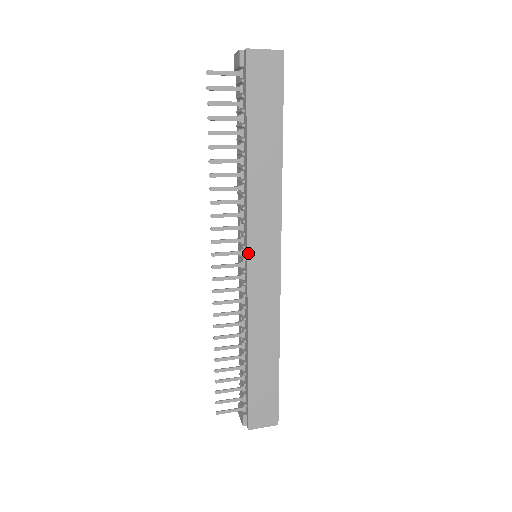
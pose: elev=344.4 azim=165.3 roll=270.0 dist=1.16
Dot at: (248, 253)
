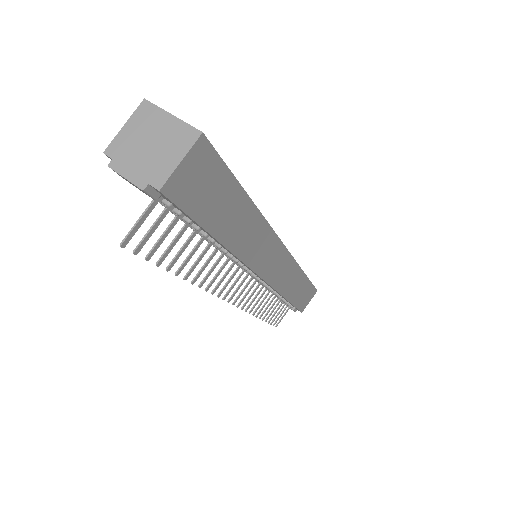
Dot at: (261, 277)
